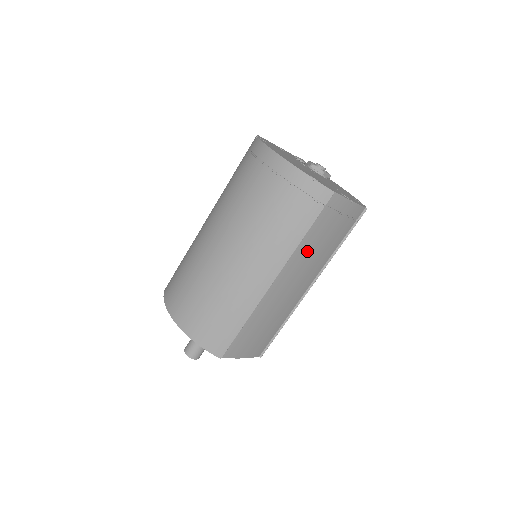
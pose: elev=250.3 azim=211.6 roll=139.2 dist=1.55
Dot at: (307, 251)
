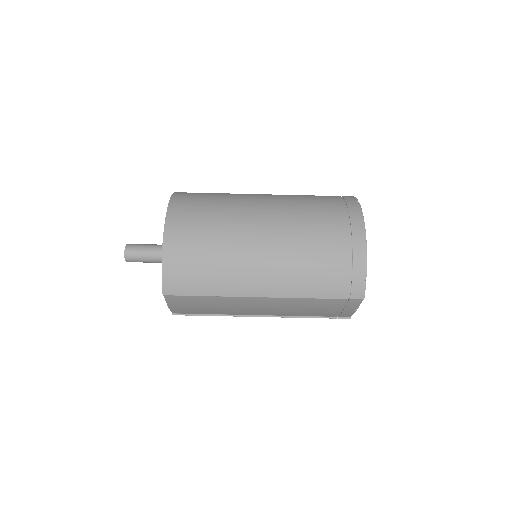
Dot at: (301, 304)
